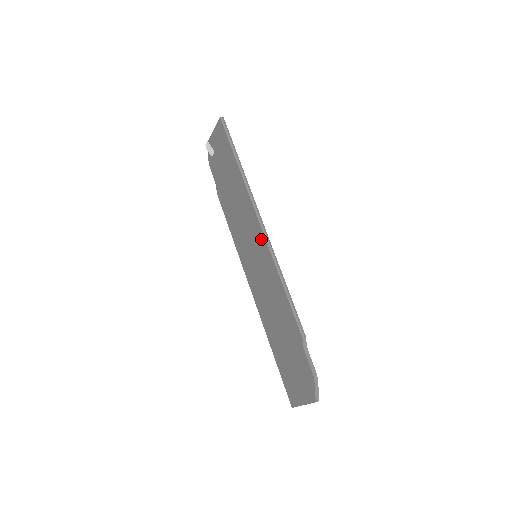
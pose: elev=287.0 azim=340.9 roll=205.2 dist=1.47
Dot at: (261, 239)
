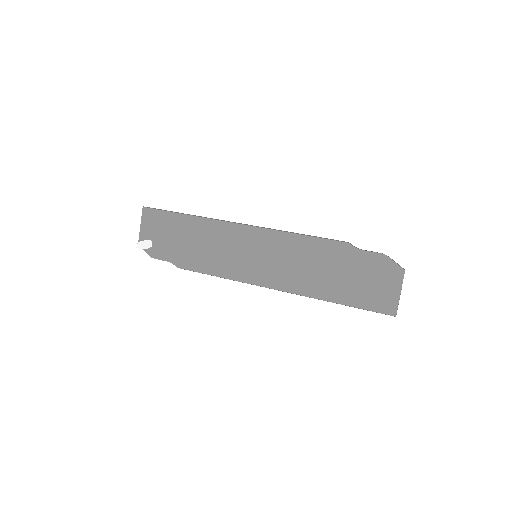
Dot at: (251, 233)
